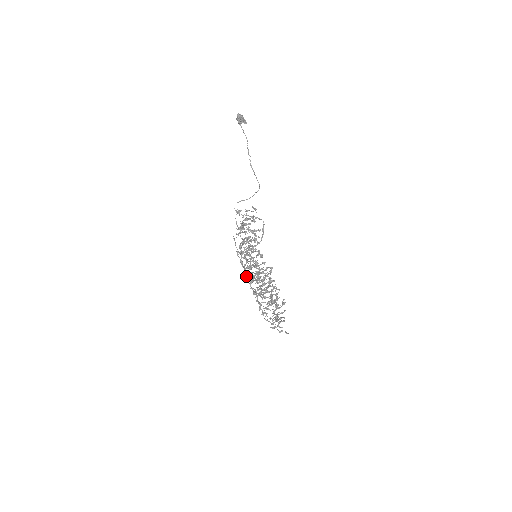
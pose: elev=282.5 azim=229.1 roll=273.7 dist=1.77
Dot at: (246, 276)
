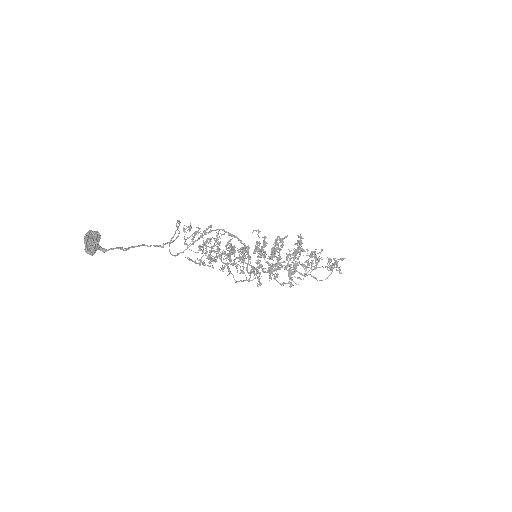
Dot at: occluded
